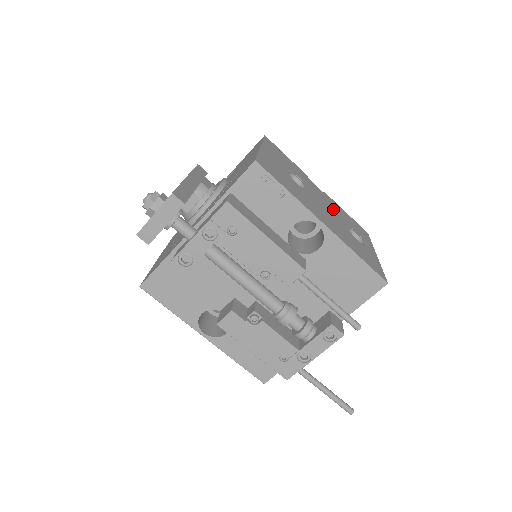
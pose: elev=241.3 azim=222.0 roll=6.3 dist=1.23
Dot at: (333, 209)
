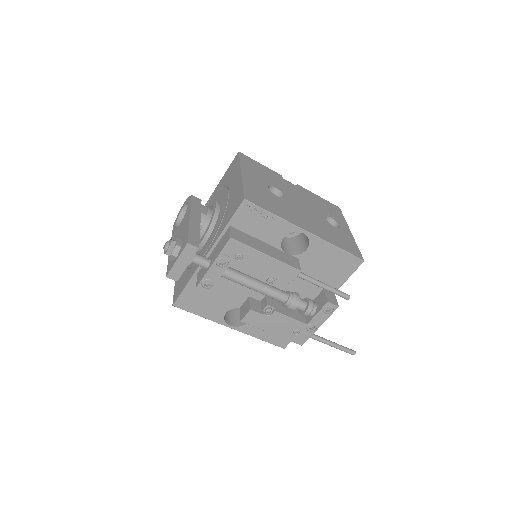
Dot at: (309, 203)
